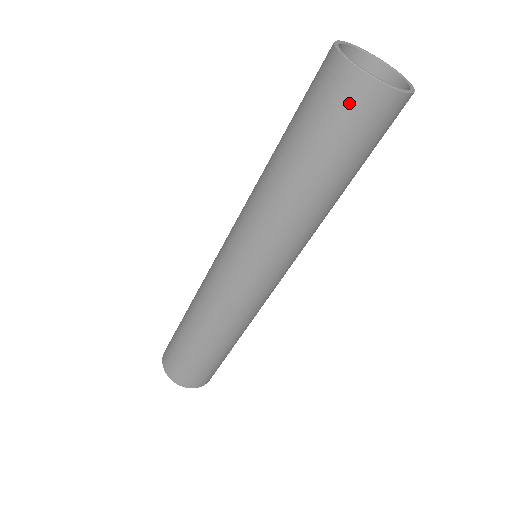
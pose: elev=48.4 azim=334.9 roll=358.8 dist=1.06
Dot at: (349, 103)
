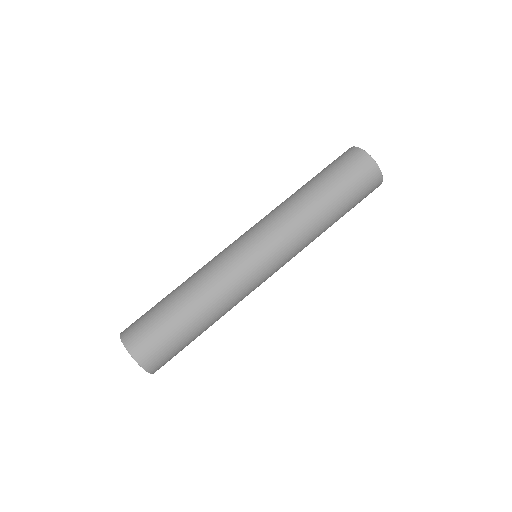
Dot at: occluded
